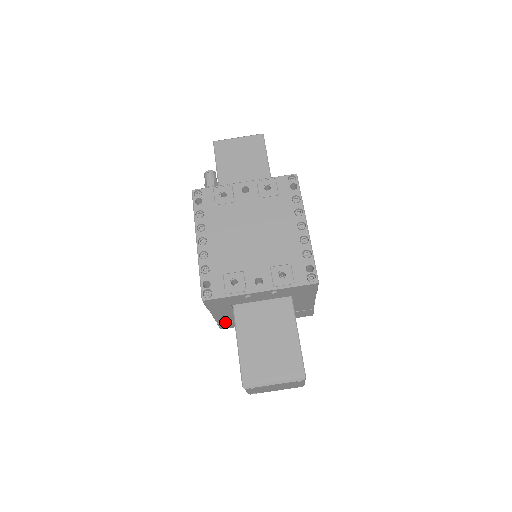
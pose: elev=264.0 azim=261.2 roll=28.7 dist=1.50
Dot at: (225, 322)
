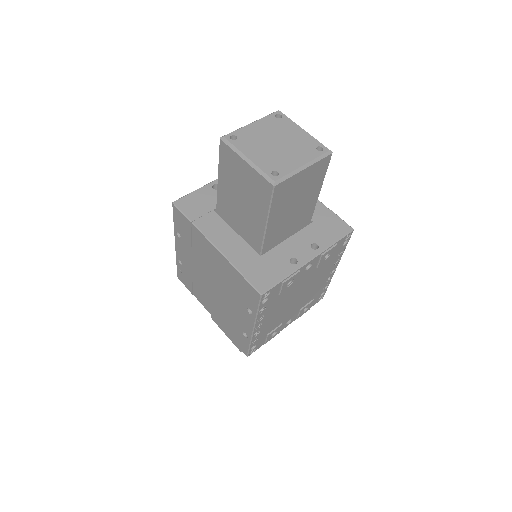
Dot at: (247, 265)
